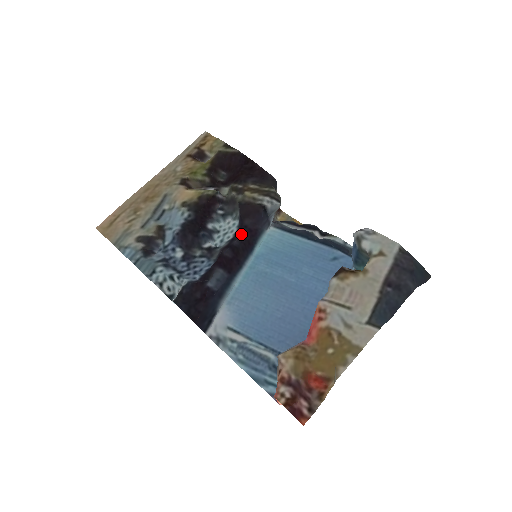
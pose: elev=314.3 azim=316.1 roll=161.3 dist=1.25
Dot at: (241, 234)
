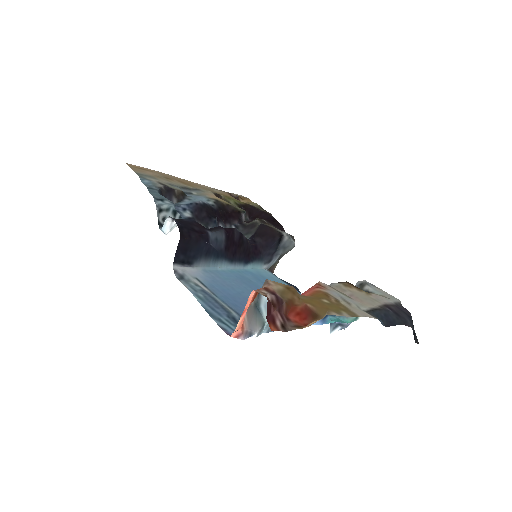
Dot at: (249, 241)
